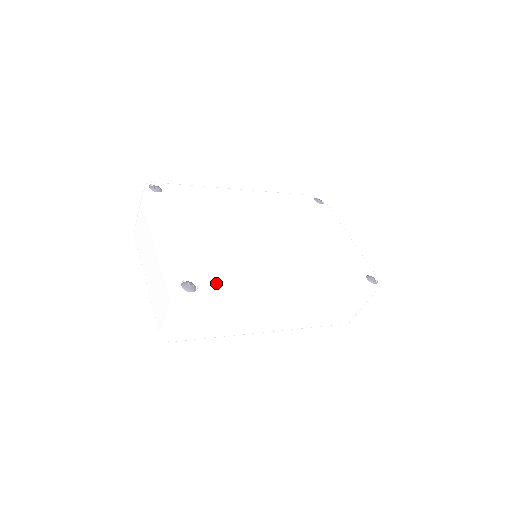
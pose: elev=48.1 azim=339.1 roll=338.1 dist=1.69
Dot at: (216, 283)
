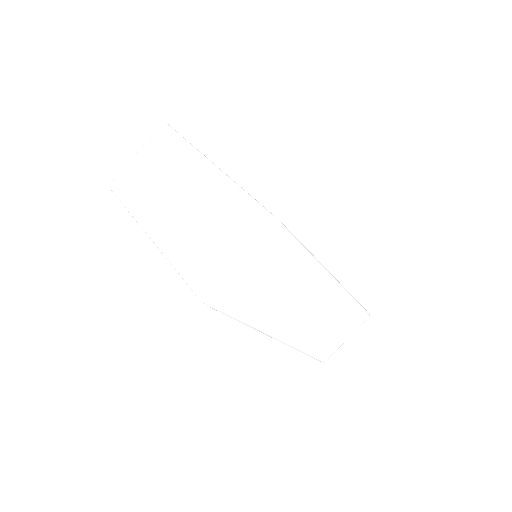
Dot at: occluded
